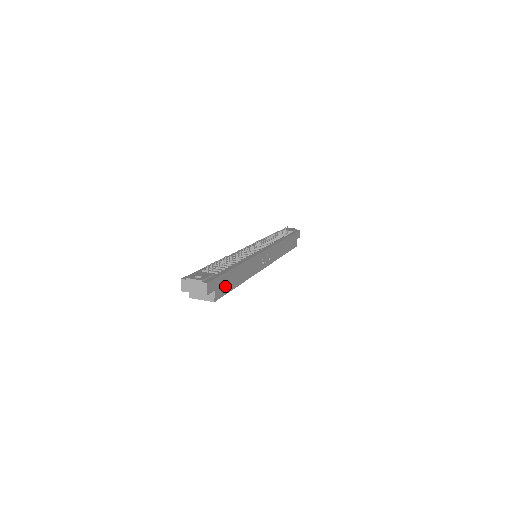
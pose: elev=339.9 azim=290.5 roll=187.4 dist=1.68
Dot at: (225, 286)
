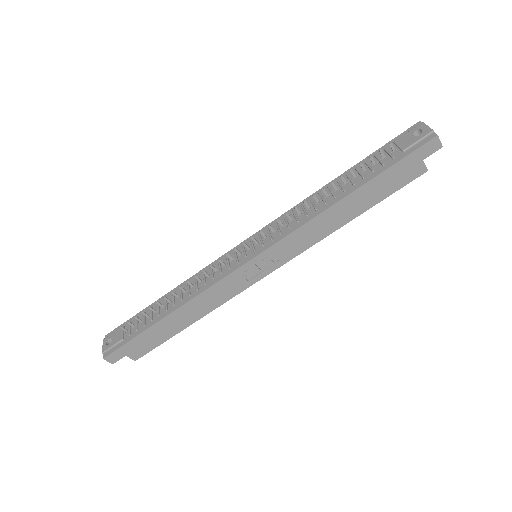
Dot at: (149, 343)
